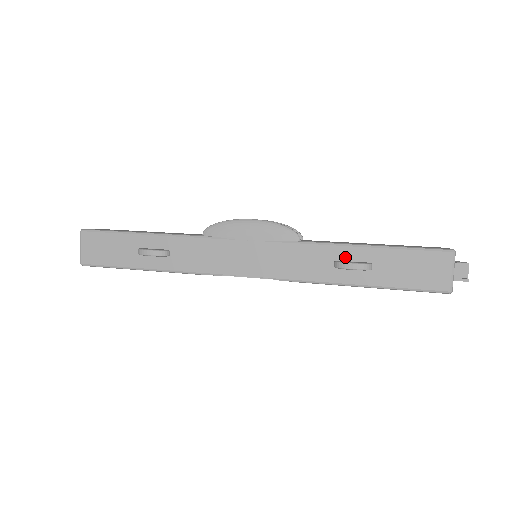
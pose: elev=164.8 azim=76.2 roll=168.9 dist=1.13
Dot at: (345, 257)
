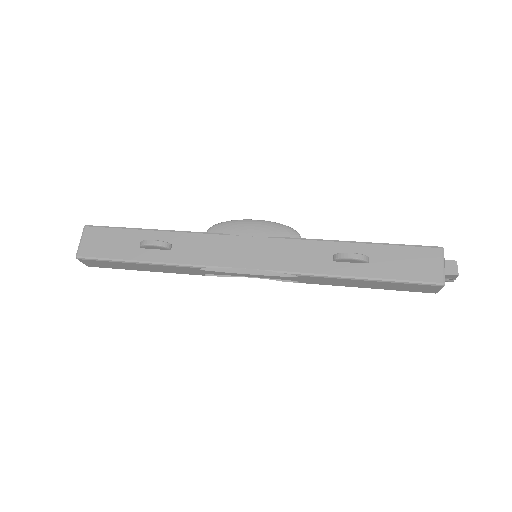
Dot at: (343, 252)
